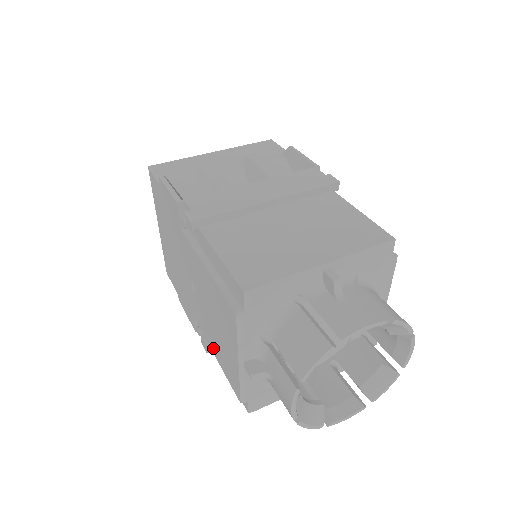
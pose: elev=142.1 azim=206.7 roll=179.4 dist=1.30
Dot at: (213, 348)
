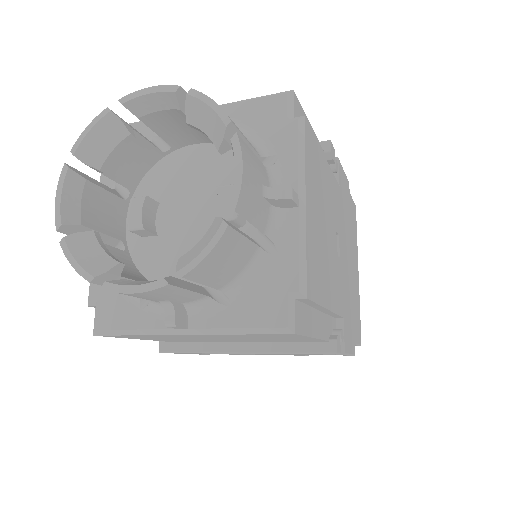
Dot at: occluded
